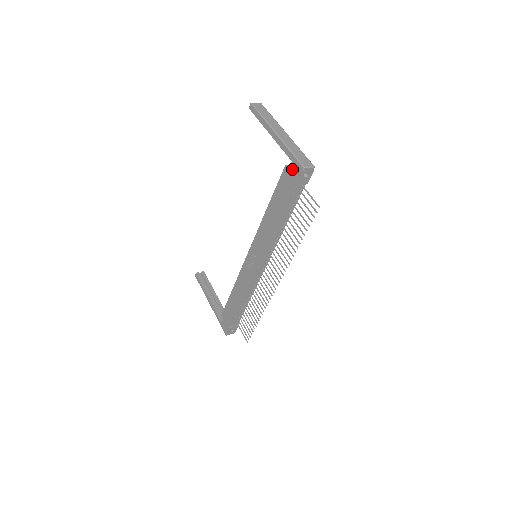
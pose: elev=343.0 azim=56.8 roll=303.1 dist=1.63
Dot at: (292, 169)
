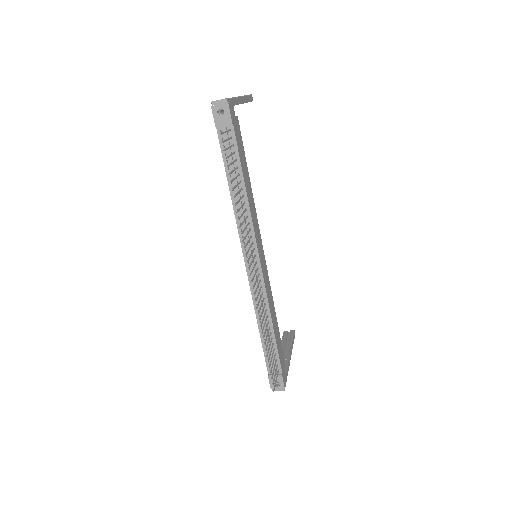
Dot at: occluded
